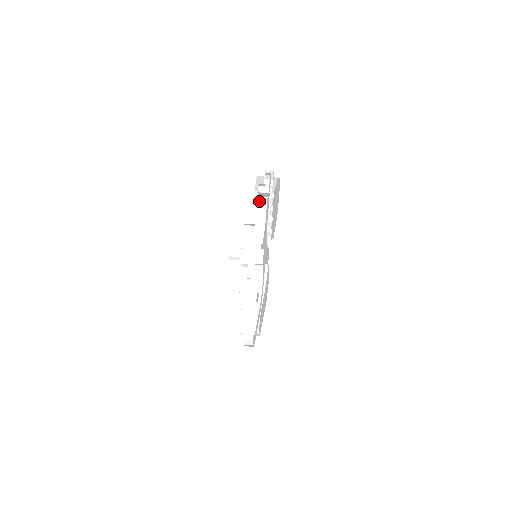
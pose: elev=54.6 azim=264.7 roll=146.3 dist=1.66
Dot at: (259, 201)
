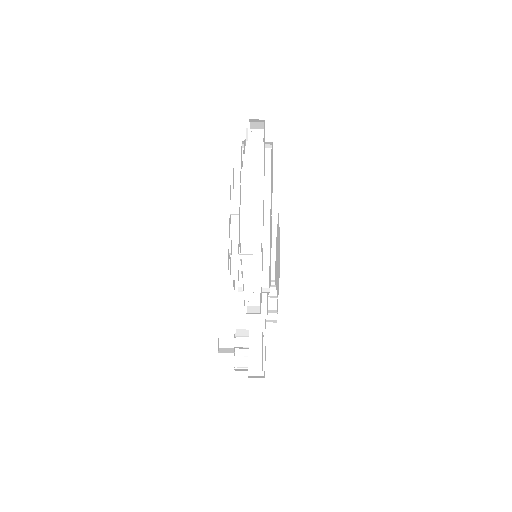
Dot at: occluded
